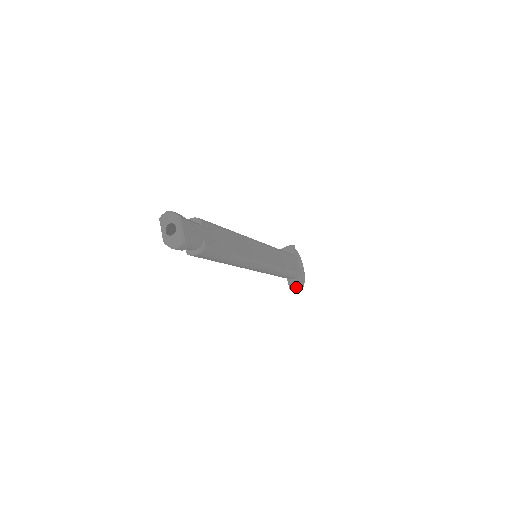
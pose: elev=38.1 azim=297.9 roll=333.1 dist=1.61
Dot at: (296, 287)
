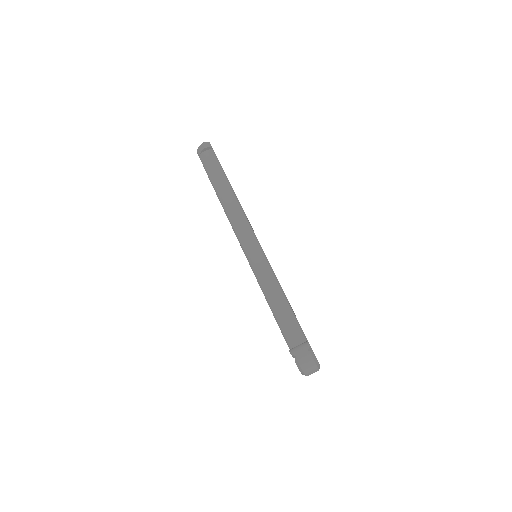
Dot at: (298, 345)
